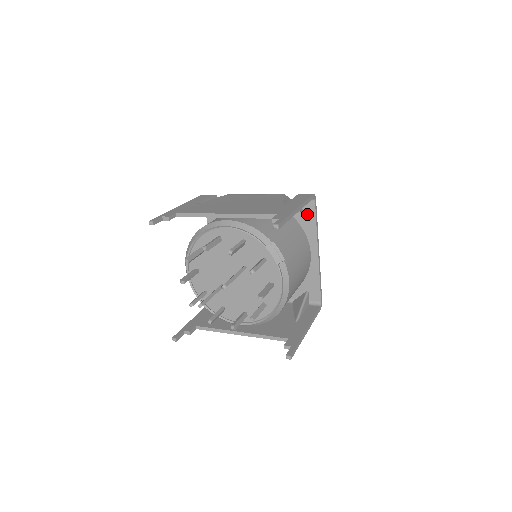
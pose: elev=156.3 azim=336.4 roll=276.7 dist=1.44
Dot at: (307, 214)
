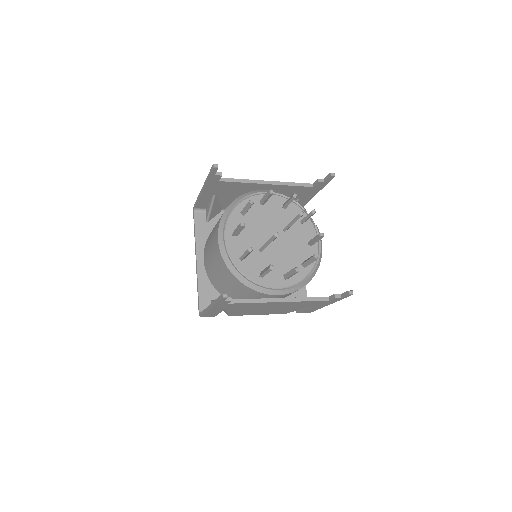
Dot at: occluded
